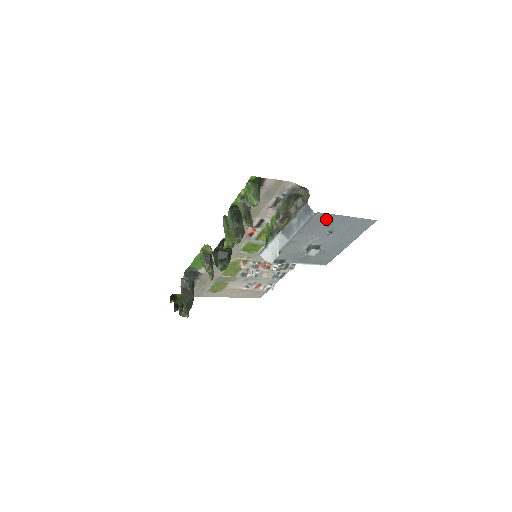
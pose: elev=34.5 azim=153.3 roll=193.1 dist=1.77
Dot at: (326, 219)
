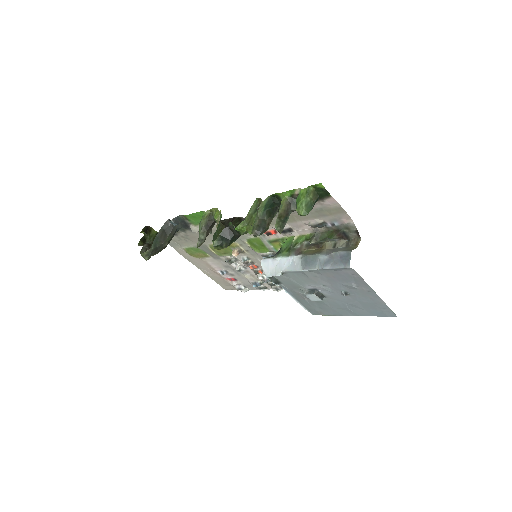
Dot at: (354, 280)
